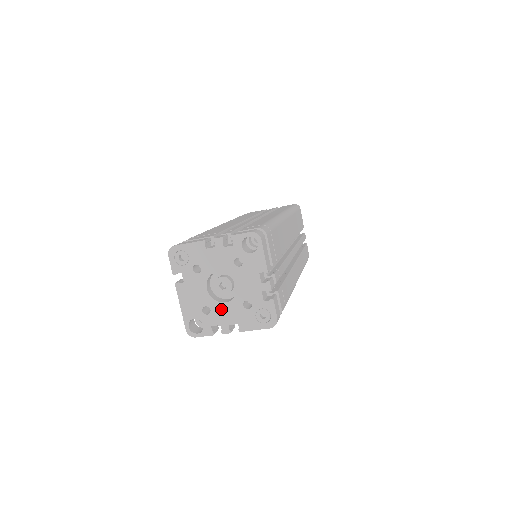
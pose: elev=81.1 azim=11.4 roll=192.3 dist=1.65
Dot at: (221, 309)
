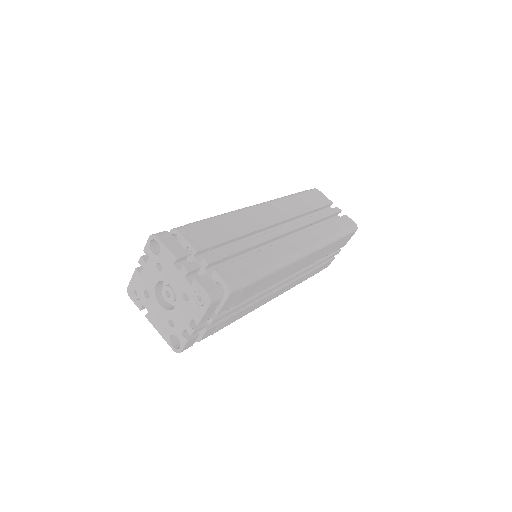
Dot at: (177, 315)
